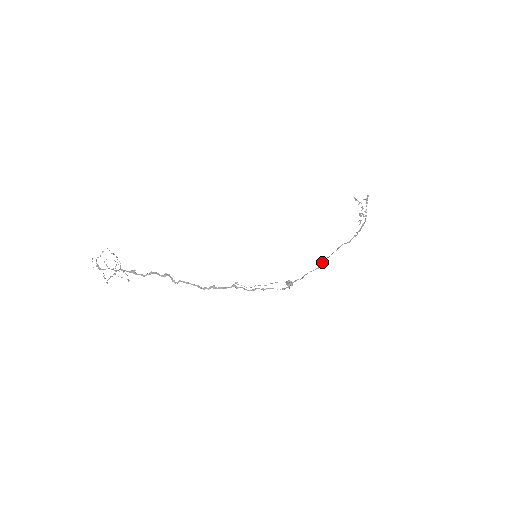
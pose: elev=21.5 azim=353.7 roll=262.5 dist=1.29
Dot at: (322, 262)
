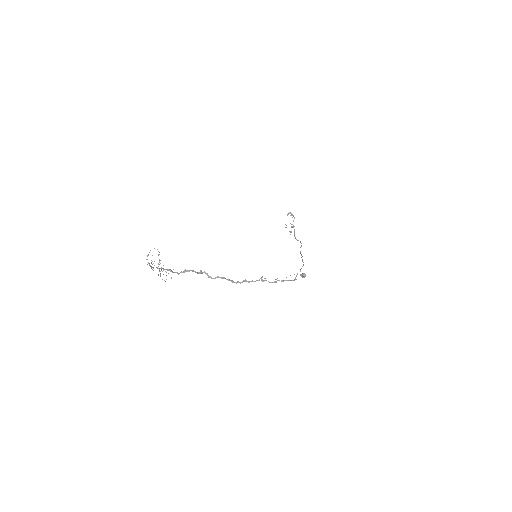
Dot at: occluded
